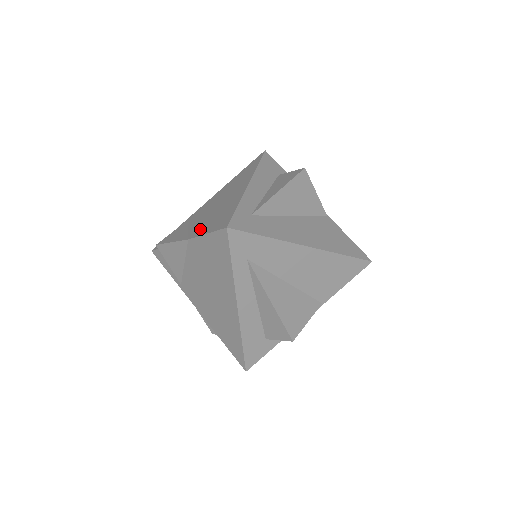
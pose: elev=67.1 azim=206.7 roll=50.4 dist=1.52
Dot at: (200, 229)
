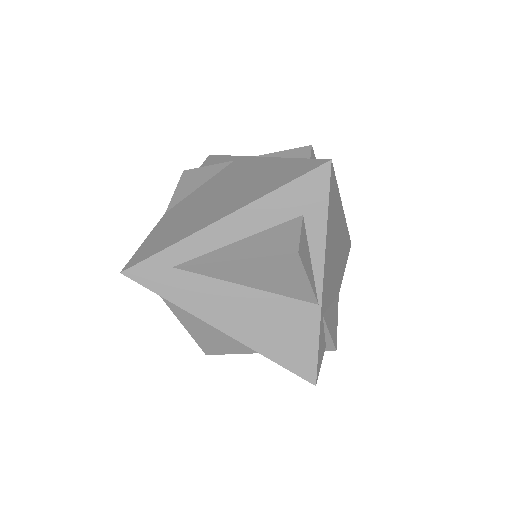
Dot at: (170, 217)
